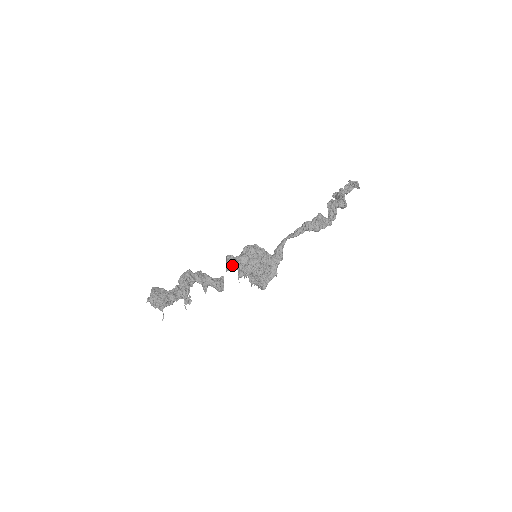
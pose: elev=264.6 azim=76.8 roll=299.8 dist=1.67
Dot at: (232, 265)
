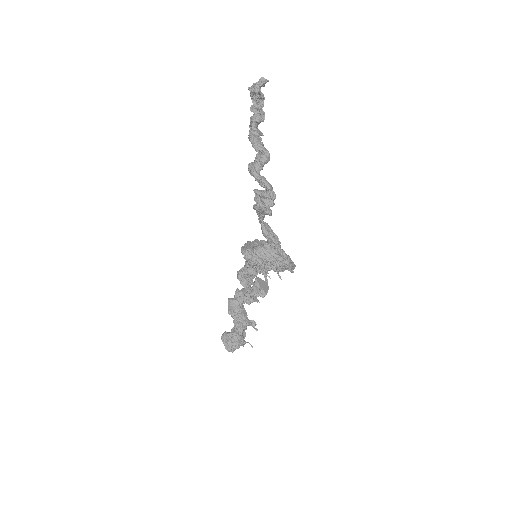
Dot at: (247, 282)
